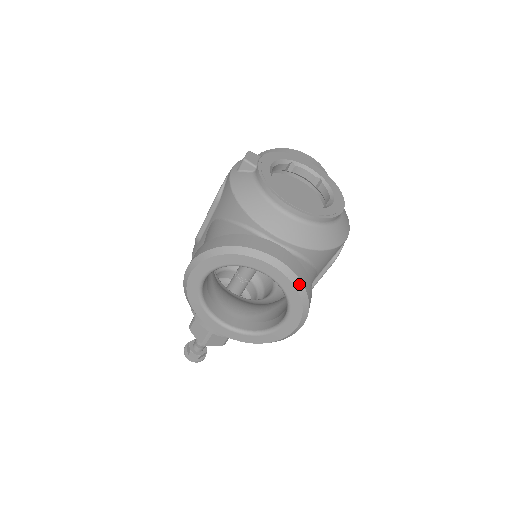
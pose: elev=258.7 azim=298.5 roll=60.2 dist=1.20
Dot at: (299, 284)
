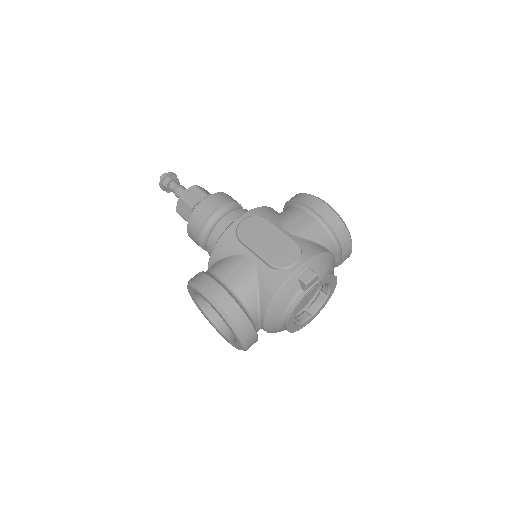
Dot at: (243, 350)
